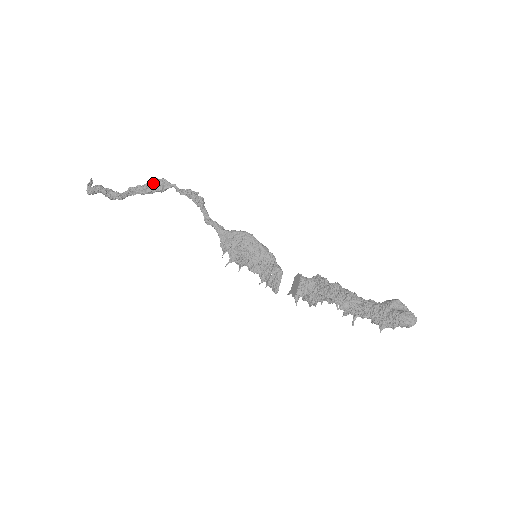
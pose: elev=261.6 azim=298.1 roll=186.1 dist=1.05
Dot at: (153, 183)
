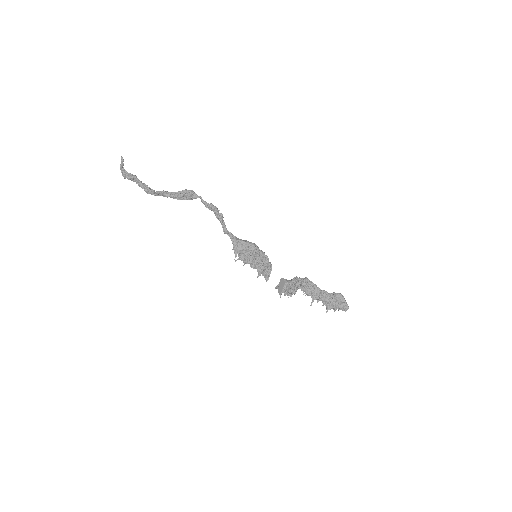
Dot at: (184, 194)
